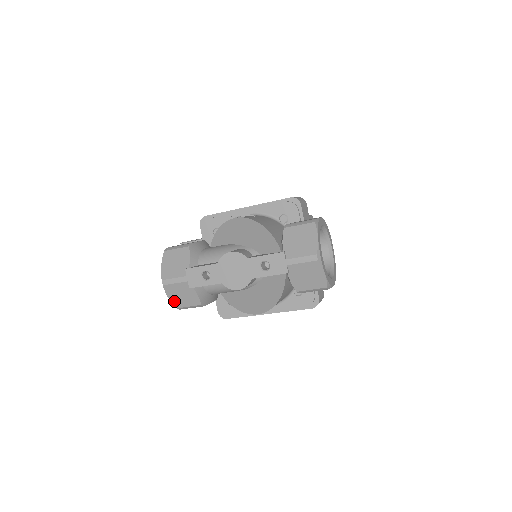
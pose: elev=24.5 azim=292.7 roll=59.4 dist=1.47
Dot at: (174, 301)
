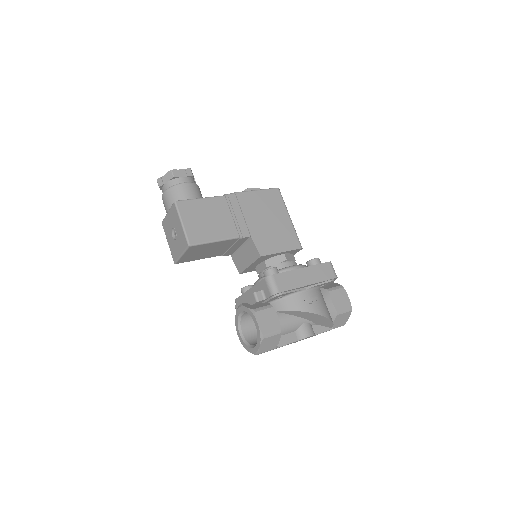
Dot at: occluded
